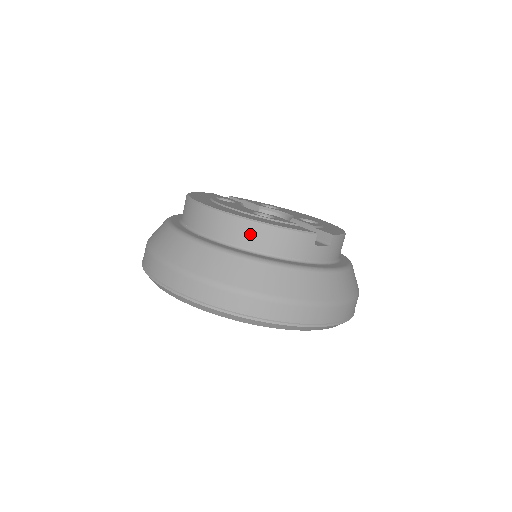
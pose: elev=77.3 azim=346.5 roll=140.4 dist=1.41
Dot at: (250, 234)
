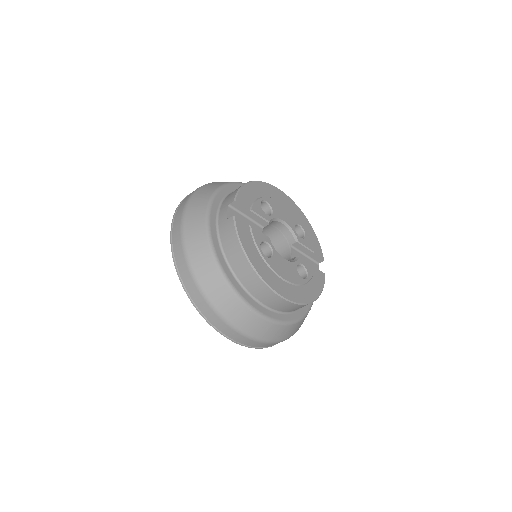
Dot at: occluded
